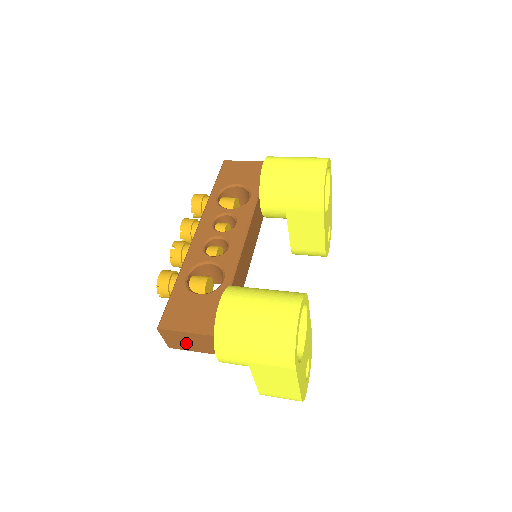
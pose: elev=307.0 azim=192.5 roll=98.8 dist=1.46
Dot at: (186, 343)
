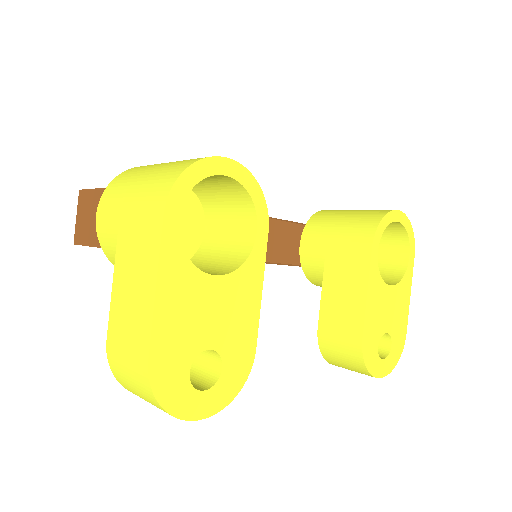
Dot at: (90, 222)
